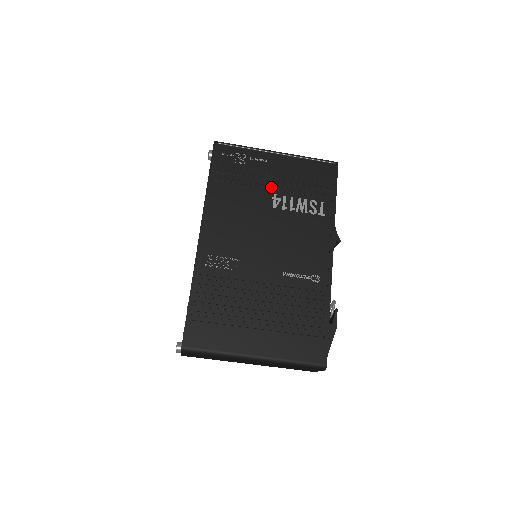
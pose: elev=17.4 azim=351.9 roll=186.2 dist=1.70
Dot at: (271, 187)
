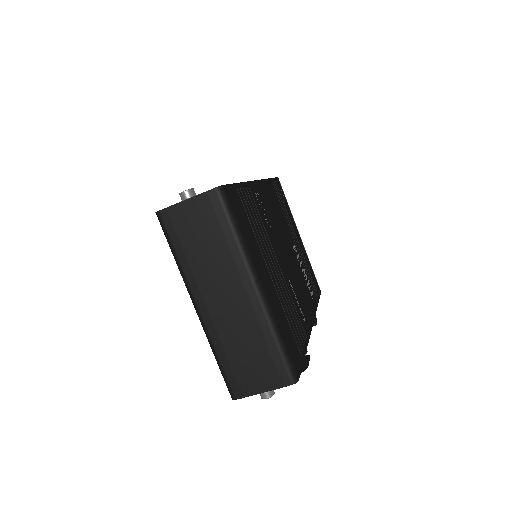
Dot at: occluded
